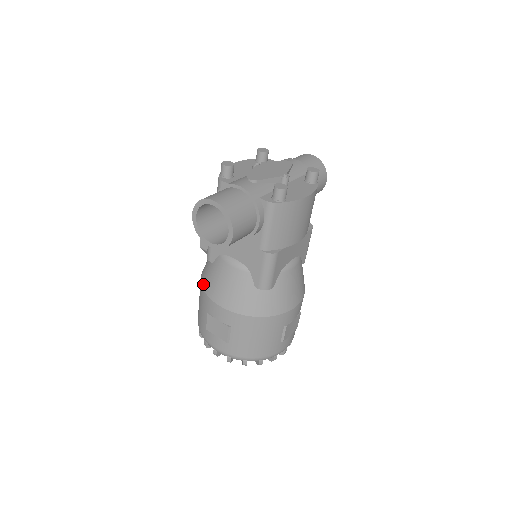
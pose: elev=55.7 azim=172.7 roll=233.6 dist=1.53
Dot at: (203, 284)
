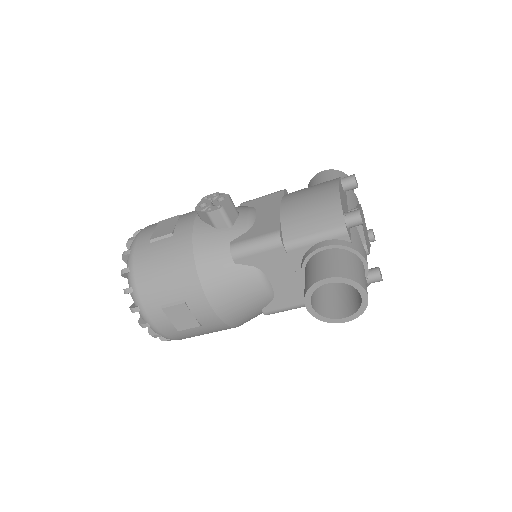
Dot at: (202, 272)
